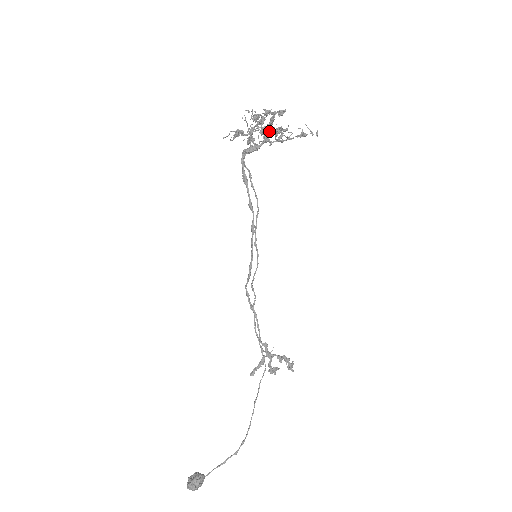
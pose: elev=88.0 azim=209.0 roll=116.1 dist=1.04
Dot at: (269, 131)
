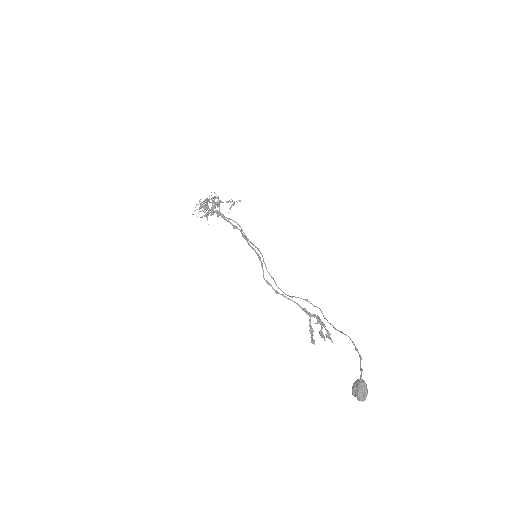
Dot at: occluded
